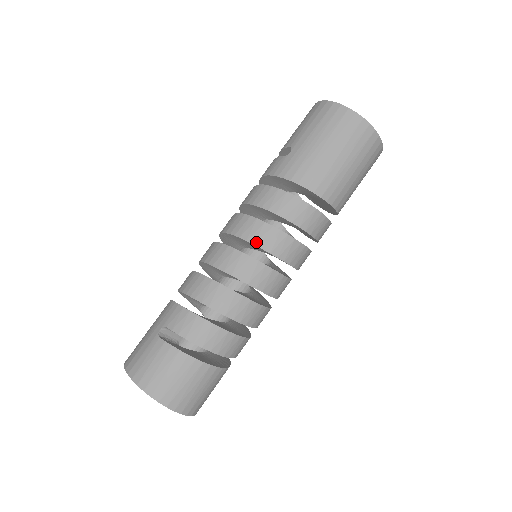
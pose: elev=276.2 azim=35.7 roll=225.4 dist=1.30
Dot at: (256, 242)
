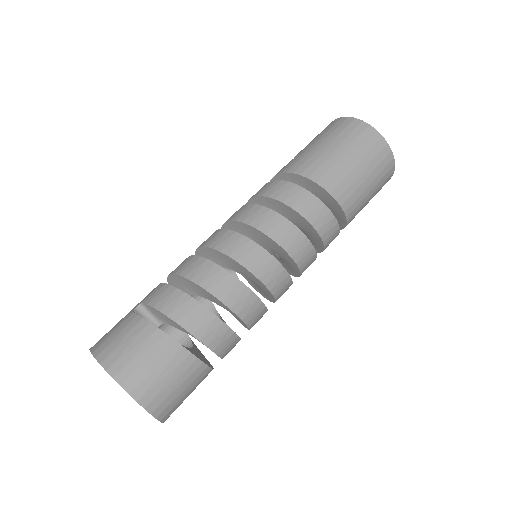
Dot at: (251, 222)
